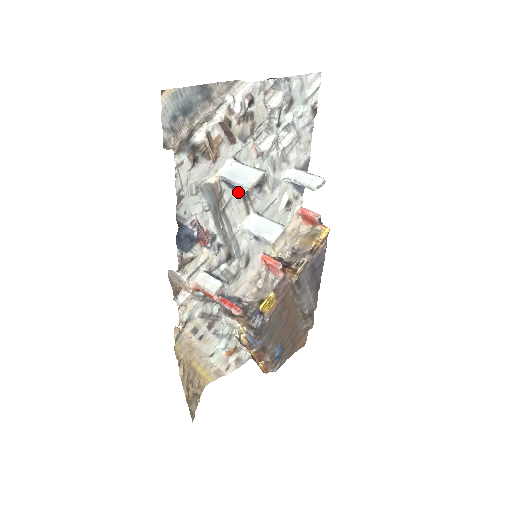
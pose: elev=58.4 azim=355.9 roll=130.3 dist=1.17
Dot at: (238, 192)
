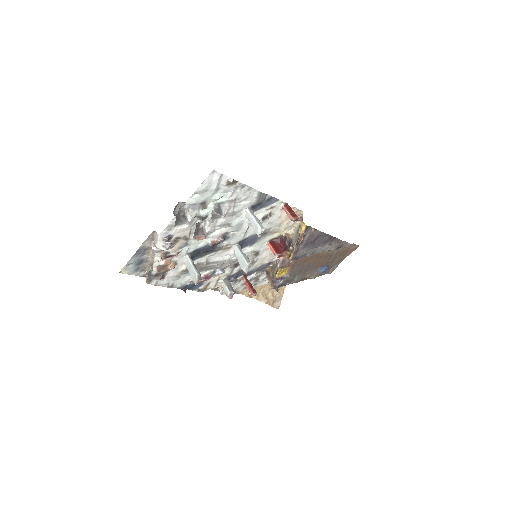
Dot at: (210, 253)
